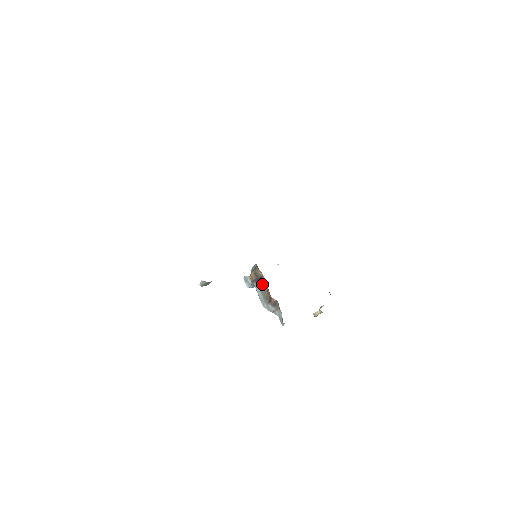
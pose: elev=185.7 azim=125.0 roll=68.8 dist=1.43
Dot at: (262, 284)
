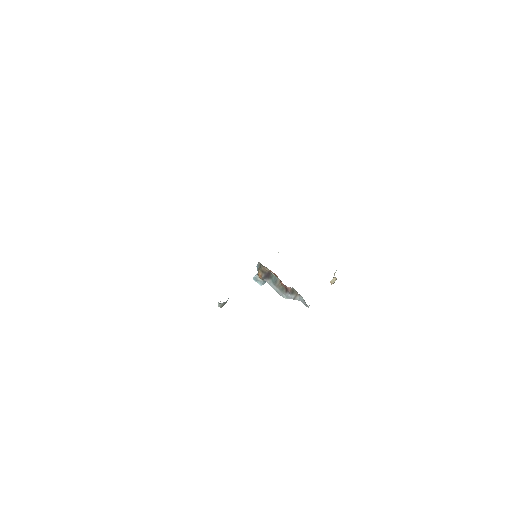
Dot at: (273, 278)
